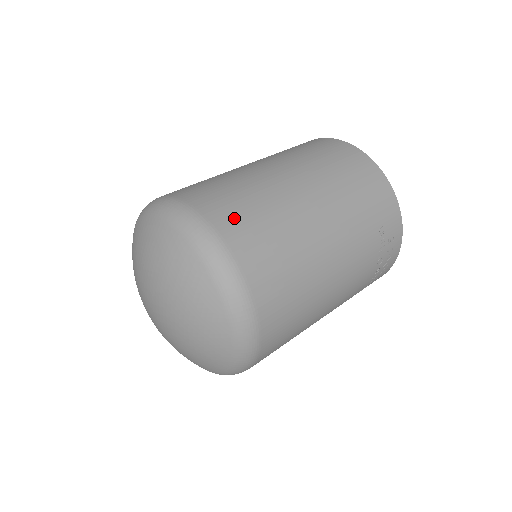
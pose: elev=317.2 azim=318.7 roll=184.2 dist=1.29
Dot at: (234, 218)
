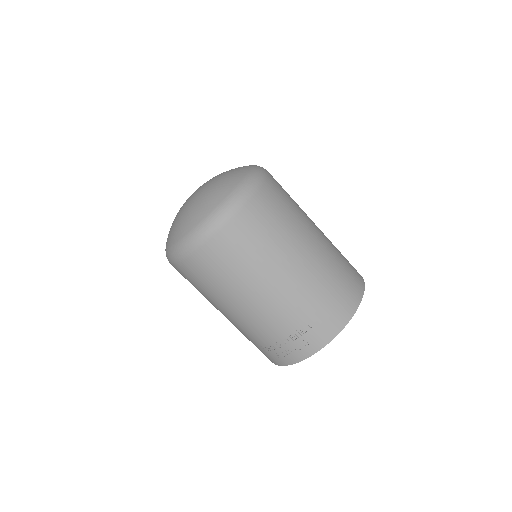
Dot at: (268, 204)
